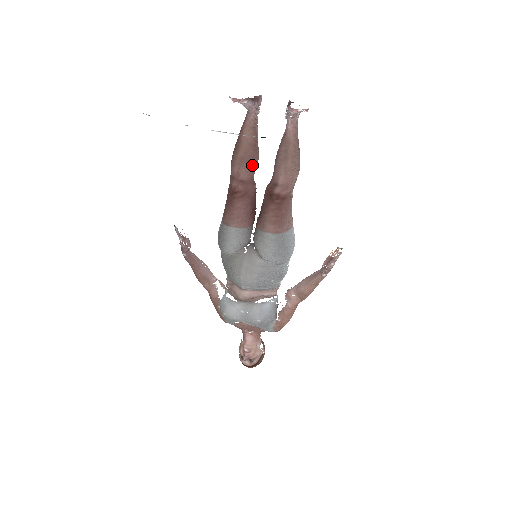
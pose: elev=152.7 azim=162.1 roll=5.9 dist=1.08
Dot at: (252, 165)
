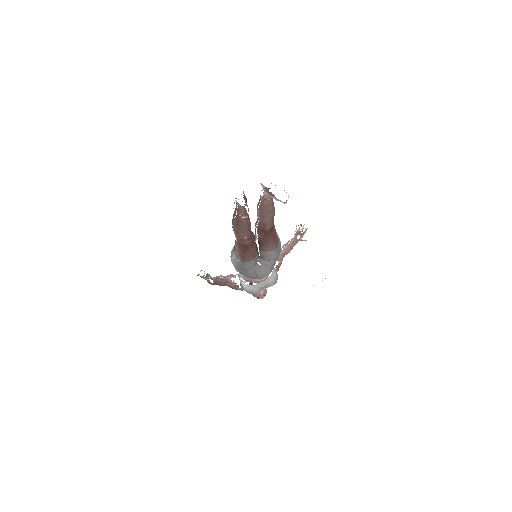
Dot at: (250, 227)
